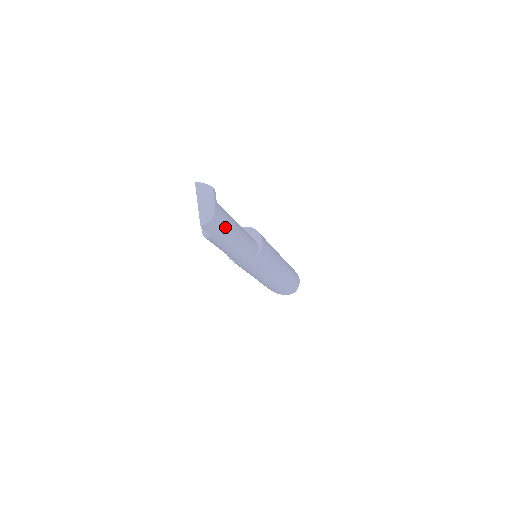
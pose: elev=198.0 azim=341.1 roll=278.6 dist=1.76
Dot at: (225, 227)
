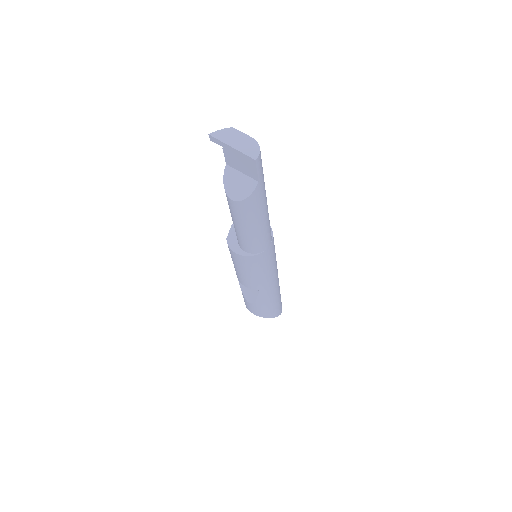
Dot at: occluded
